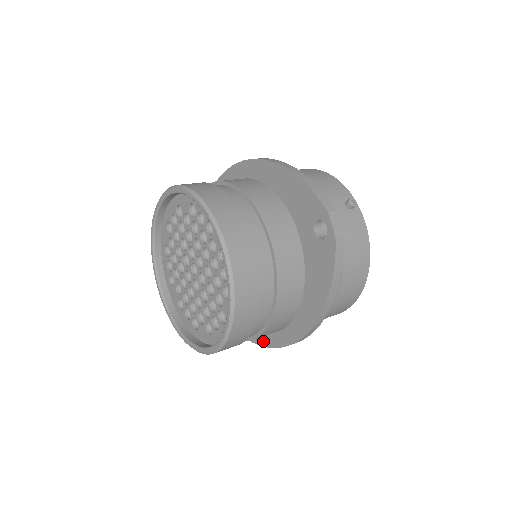
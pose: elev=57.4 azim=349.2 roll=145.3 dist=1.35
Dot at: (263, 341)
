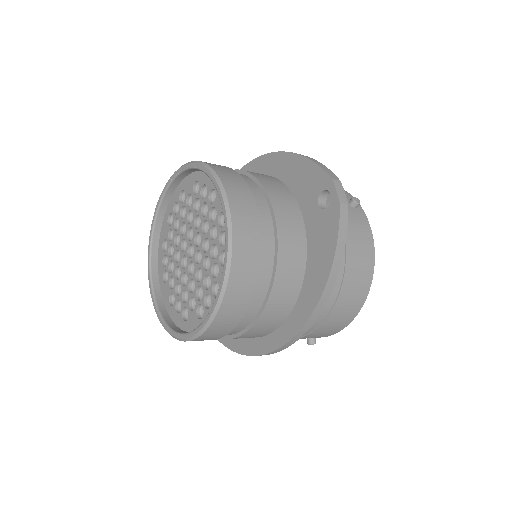
Dot at: (258, 349)
